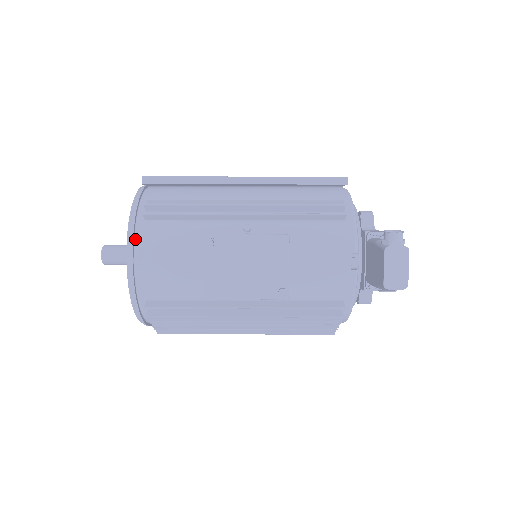
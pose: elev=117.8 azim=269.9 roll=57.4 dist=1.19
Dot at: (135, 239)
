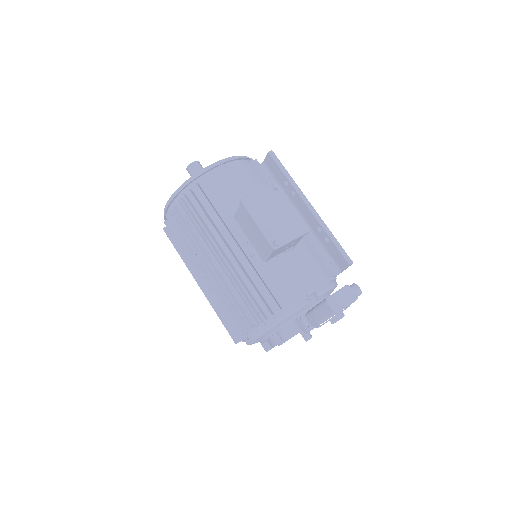
Dot at: (234, 161)
